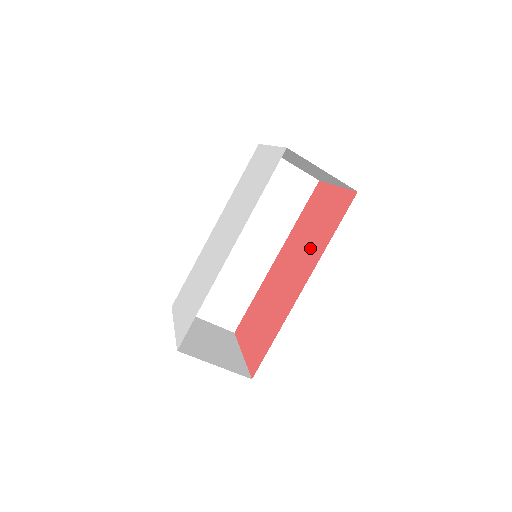
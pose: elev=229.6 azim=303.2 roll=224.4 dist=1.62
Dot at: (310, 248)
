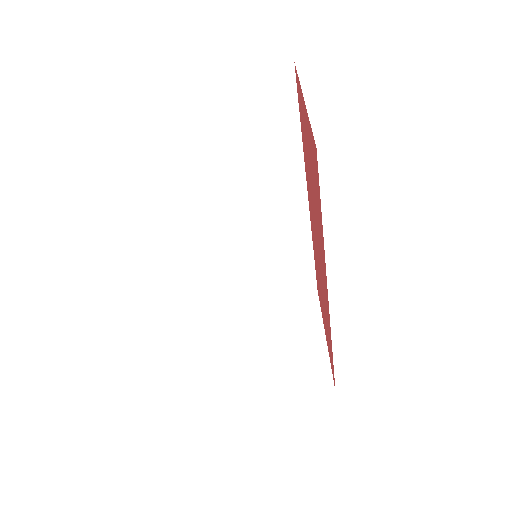
Dot at: (317, 226)
